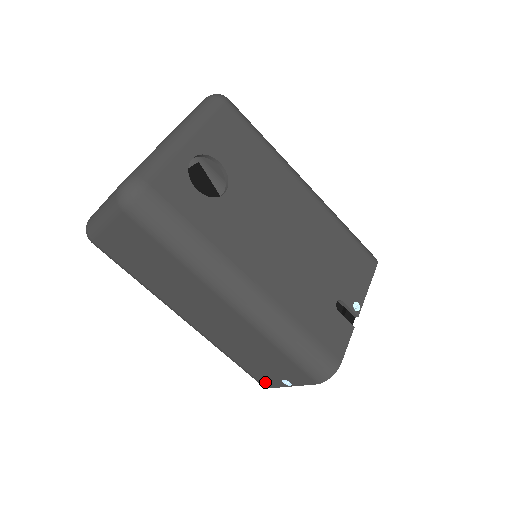
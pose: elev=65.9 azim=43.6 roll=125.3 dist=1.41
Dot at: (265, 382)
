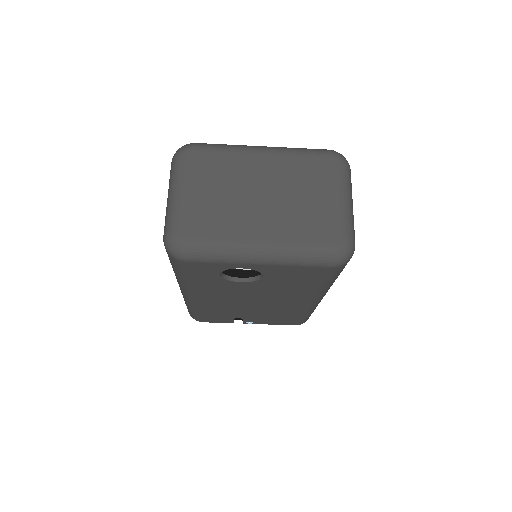
Dot at: occluded
